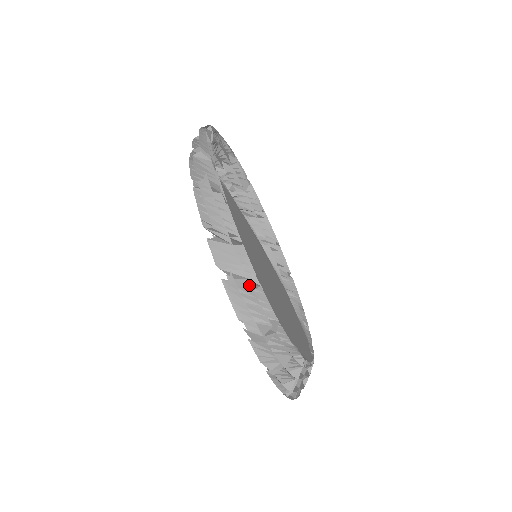
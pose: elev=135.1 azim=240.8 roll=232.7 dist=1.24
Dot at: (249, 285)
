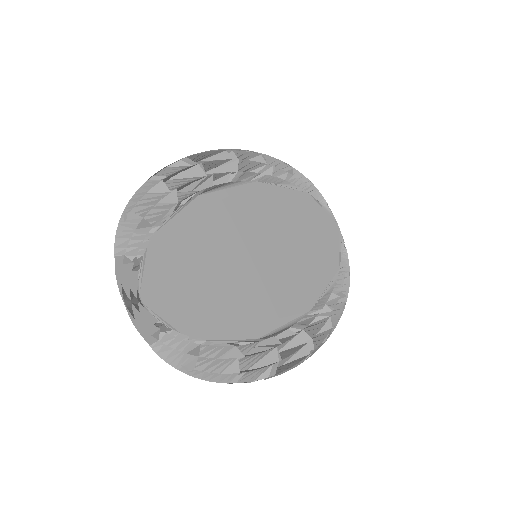
Dot at: (331, 330)
